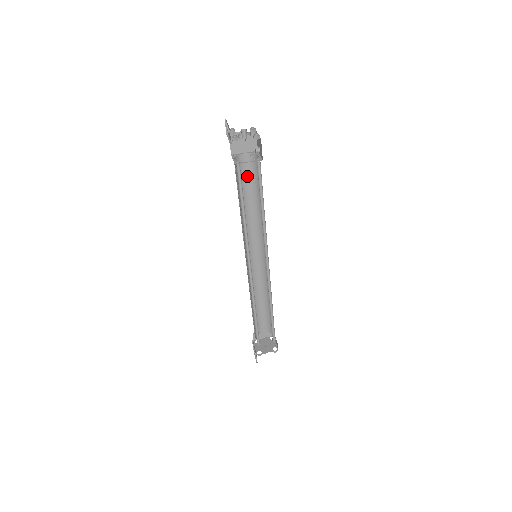
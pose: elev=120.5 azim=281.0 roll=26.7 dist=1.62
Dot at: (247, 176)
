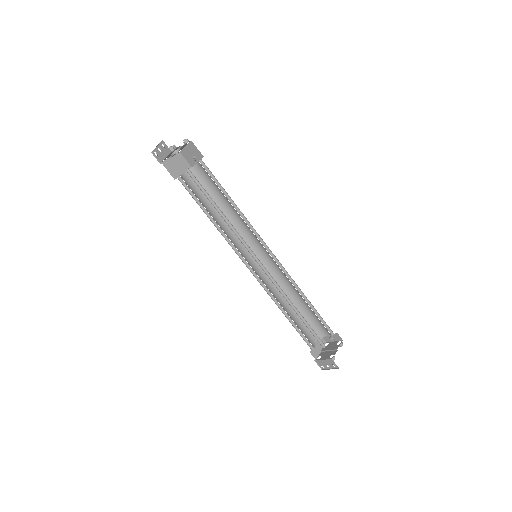
Dot at: (198, 192)
